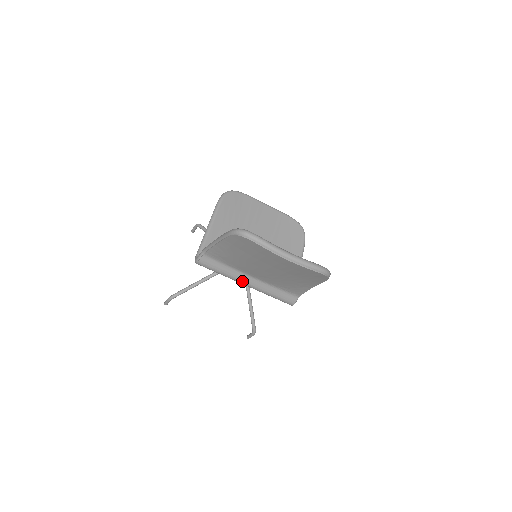
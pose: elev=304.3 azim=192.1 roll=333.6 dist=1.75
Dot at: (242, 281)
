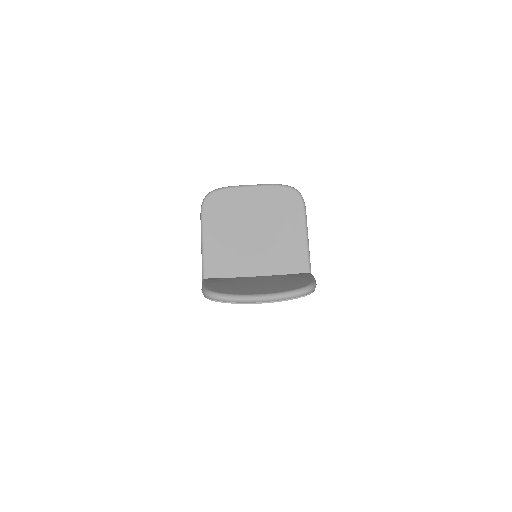
Dot at: occluded
